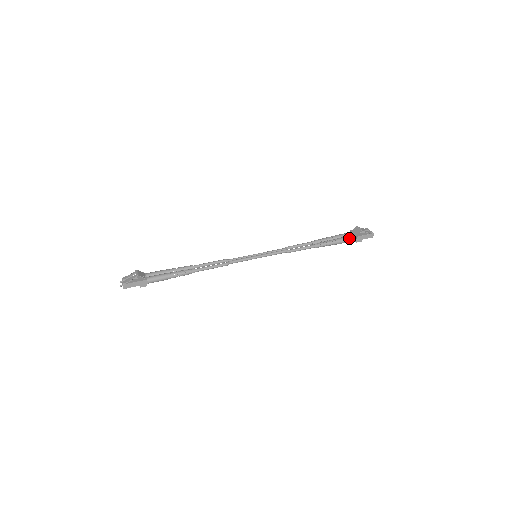
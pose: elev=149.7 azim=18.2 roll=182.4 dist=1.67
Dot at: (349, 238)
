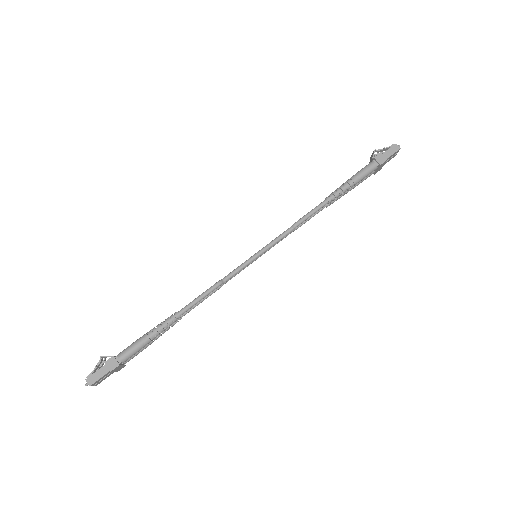
Dot at: (366, 166)
